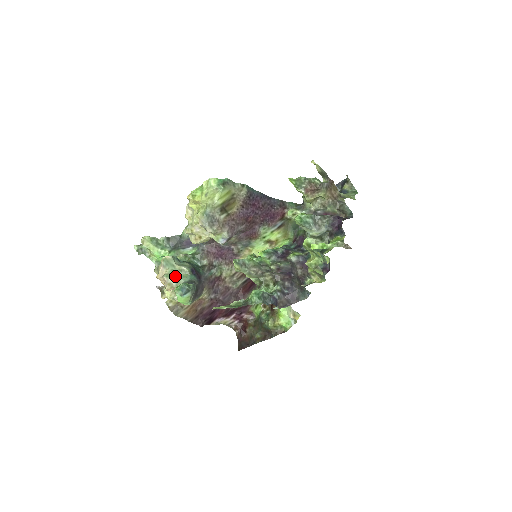
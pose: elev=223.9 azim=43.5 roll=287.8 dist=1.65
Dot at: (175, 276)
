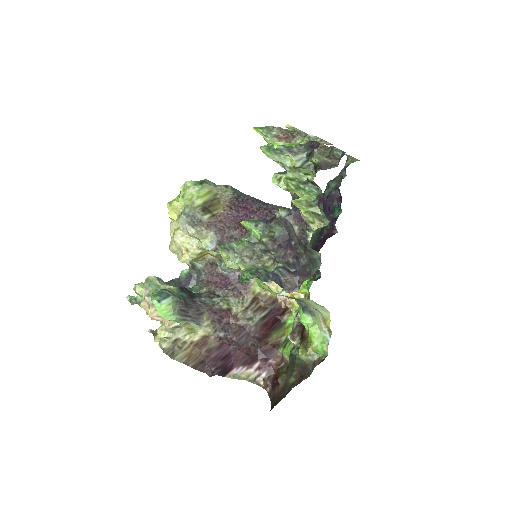
Dot at: occluded
